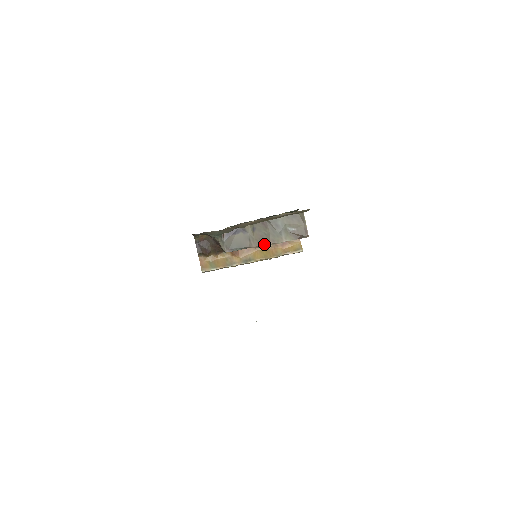
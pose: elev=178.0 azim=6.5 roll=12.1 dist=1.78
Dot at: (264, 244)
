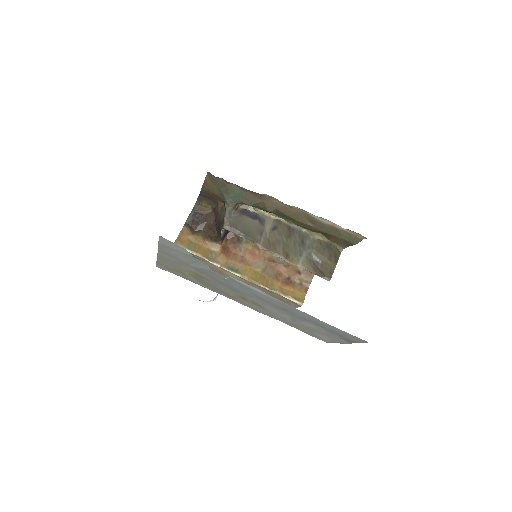
Dot at: (274, 251)
